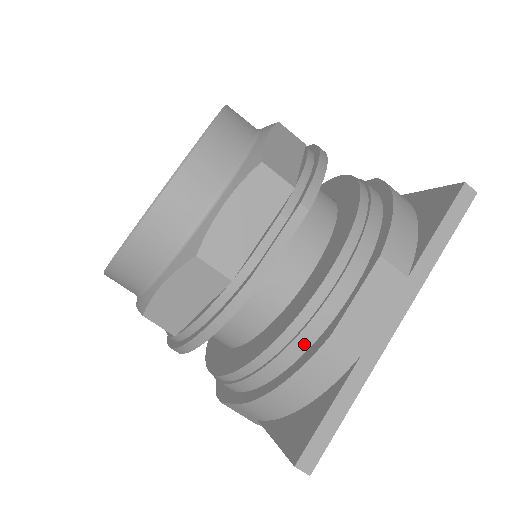
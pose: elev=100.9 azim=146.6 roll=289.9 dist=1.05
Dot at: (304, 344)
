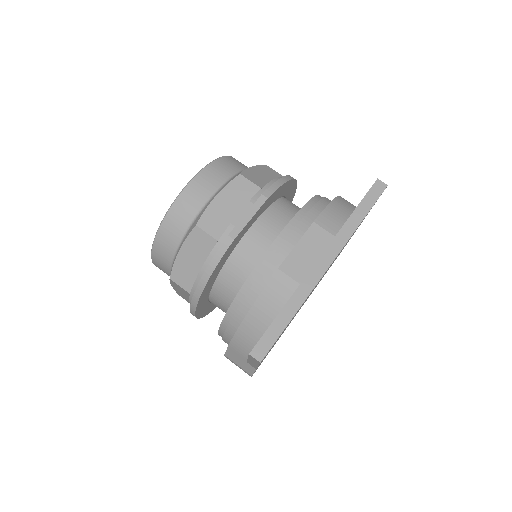
Dot at: (264, 281)
